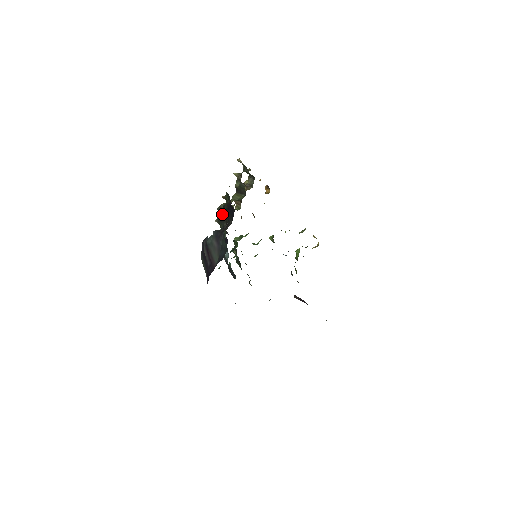
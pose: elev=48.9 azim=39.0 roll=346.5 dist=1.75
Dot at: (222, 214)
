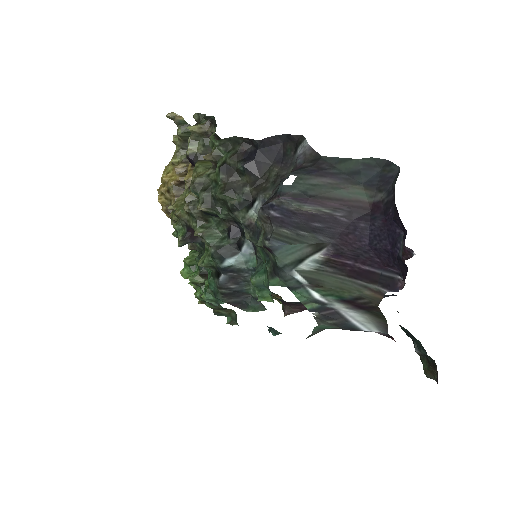
Dot at: (225, 180)
